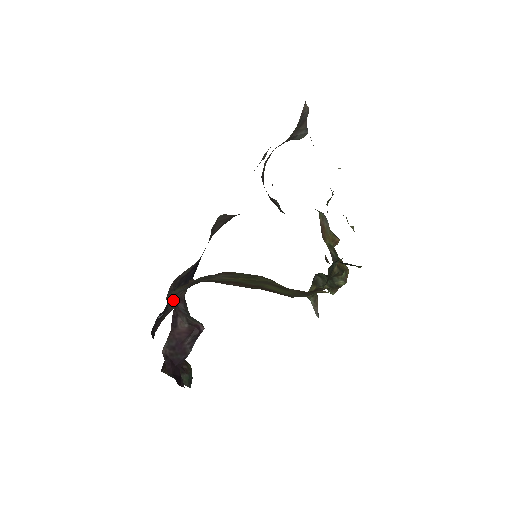
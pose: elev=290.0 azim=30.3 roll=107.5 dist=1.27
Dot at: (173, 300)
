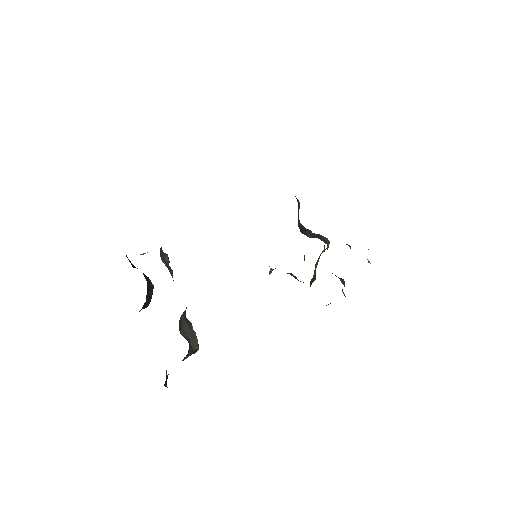
Dot at: (181, 316)
